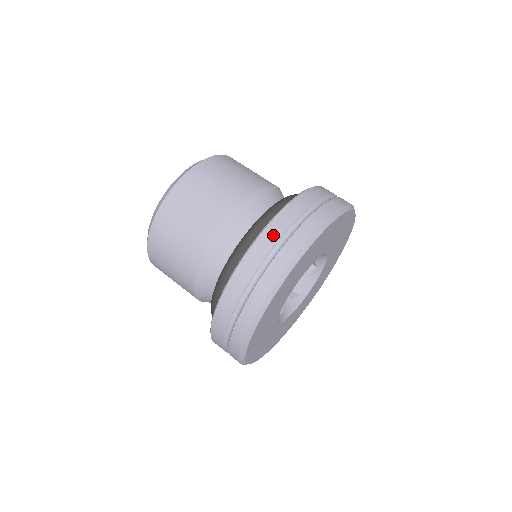
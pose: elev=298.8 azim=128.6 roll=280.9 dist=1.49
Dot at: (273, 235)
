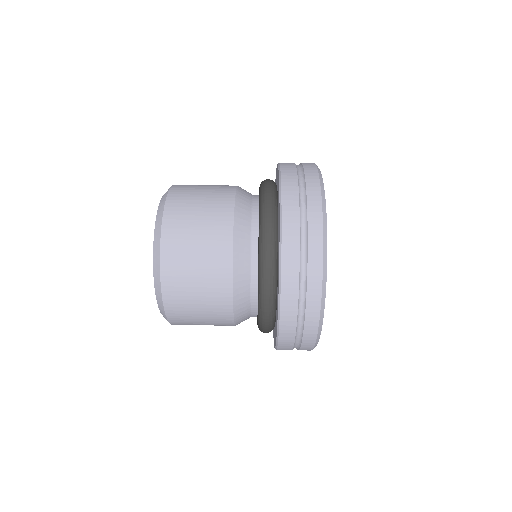
Dot at: (292, 247)
